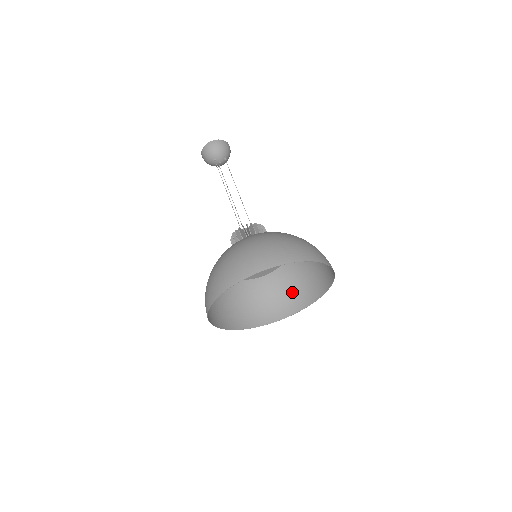
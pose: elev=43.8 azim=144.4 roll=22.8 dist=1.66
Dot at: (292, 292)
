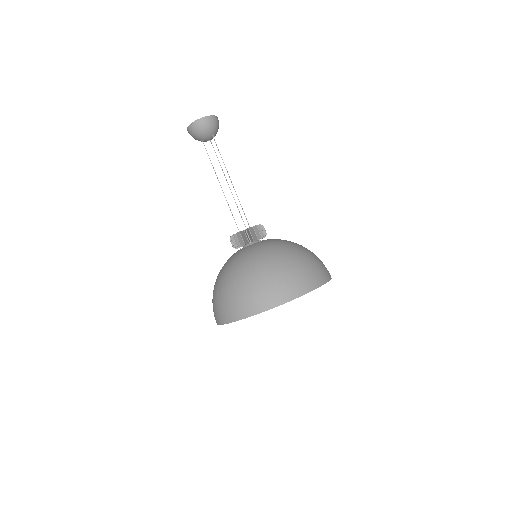
Dot at: occluded
